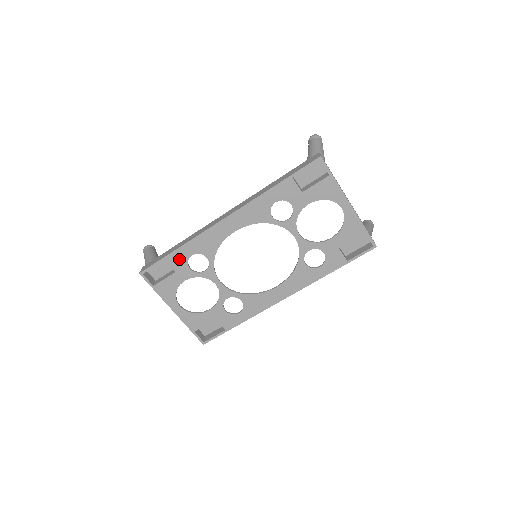
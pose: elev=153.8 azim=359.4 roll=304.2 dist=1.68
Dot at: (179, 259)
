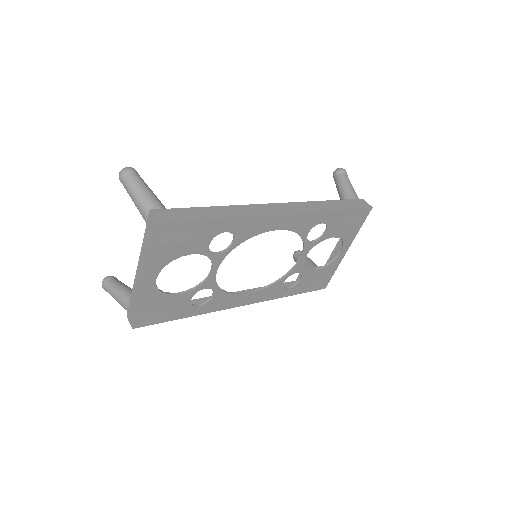
Dot at: (211, 229)
